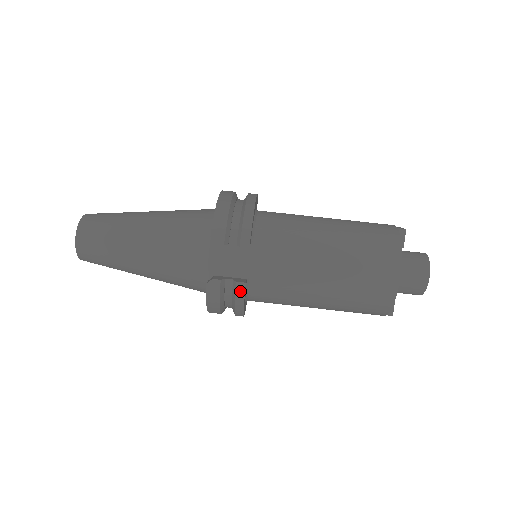
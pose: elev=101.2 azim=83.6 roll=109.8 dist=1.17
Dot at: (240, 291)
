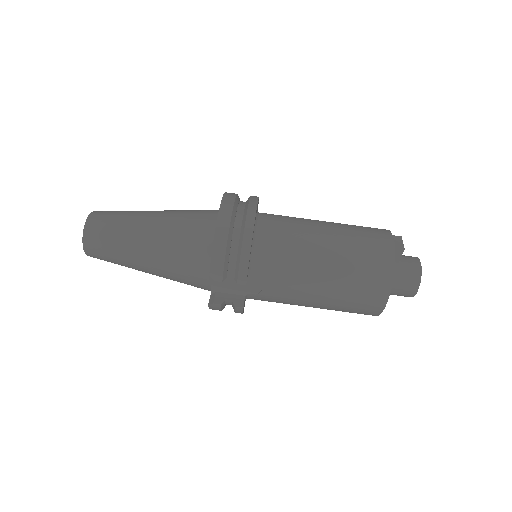
Dot at: (239, 310)
